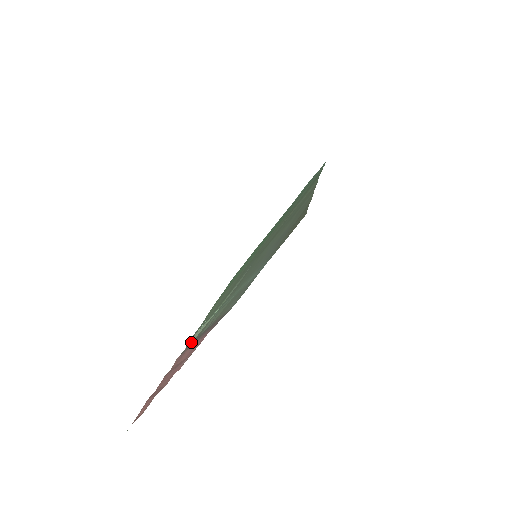
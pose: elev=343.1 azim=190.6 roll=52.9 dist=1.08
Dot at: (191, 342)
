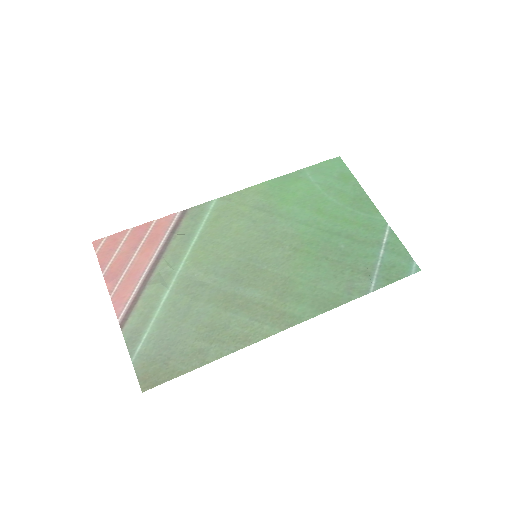
Dot at: (178, 229)
